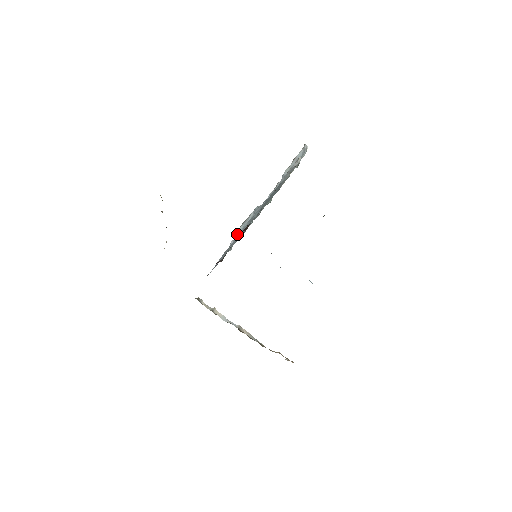
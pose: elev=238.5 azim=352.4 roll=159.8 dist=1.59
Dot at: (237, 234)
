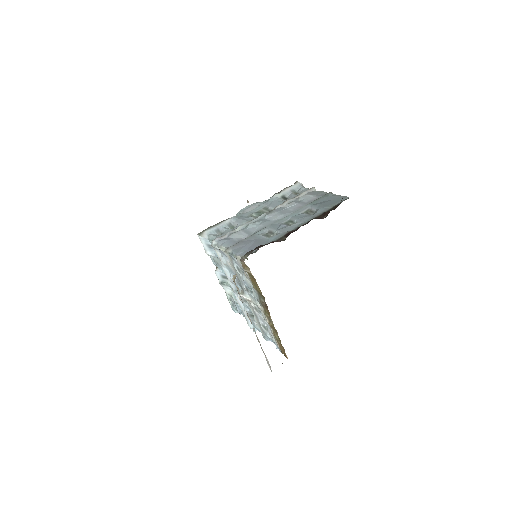
Dot at: (238, 231)
